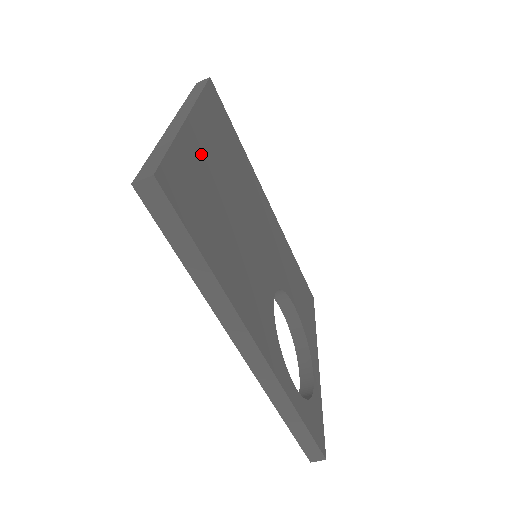
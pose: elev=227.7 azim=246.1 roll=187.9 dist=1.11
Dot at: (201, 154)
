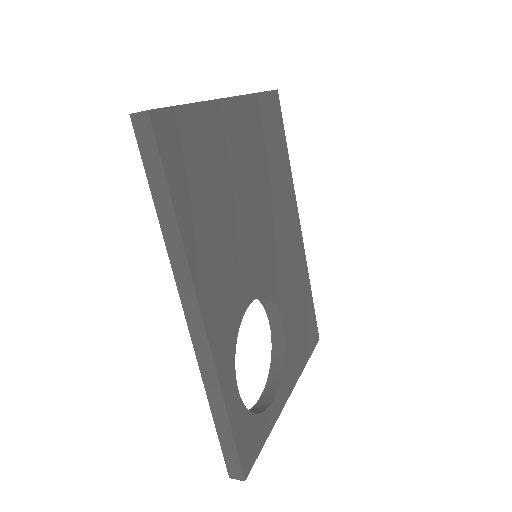
Dot at: (224, 133)
